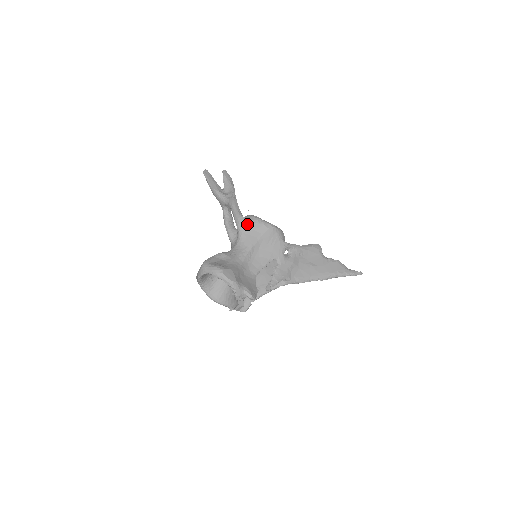
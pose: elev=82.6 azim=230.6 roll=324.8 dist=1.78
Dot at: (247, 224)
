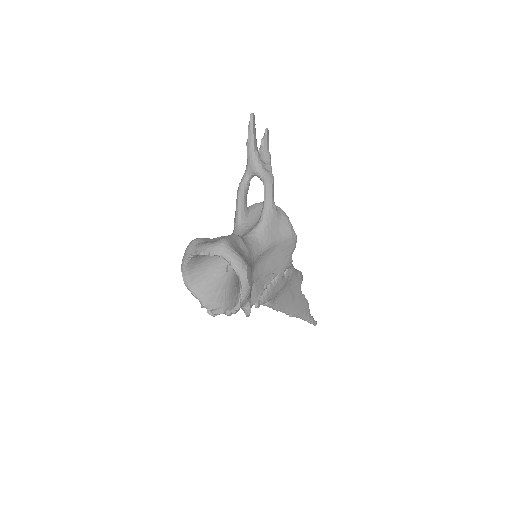
Dot at: (276, 218)
